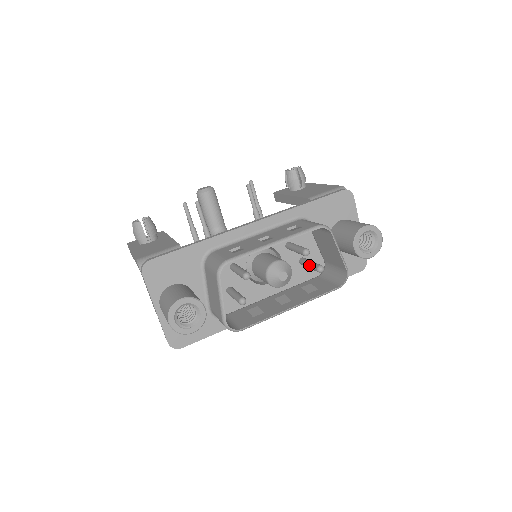
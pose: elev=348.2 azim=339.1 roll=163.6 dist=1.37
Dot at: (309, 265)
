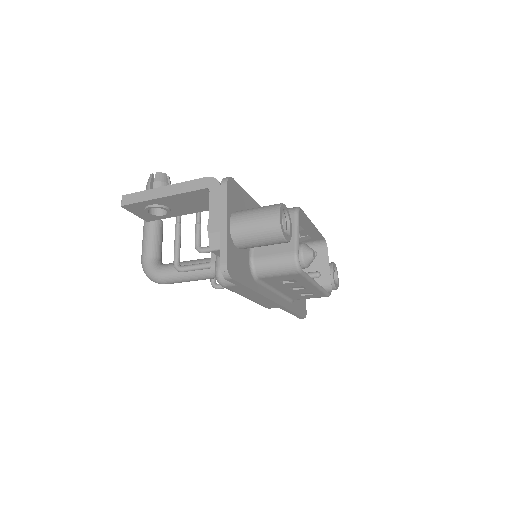
Dot at: occluded
